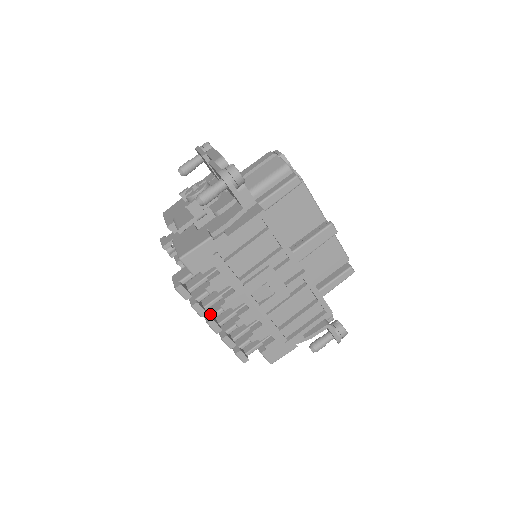
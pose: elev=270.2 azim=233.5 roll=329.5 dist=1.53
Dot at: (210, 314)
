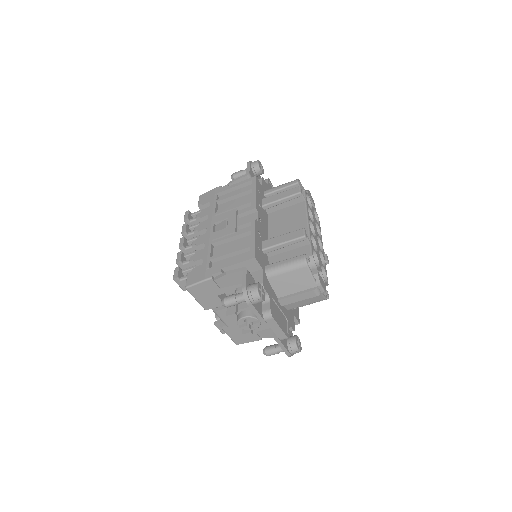
Dot at: occluded
